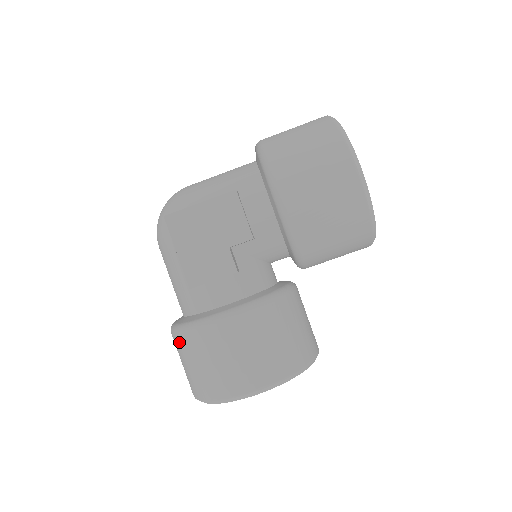
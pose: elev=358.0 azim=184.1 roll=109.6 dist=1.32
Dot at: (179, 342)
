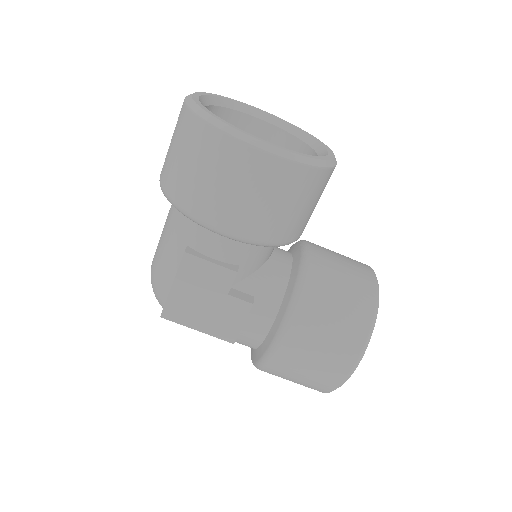
Dot at: occluded
